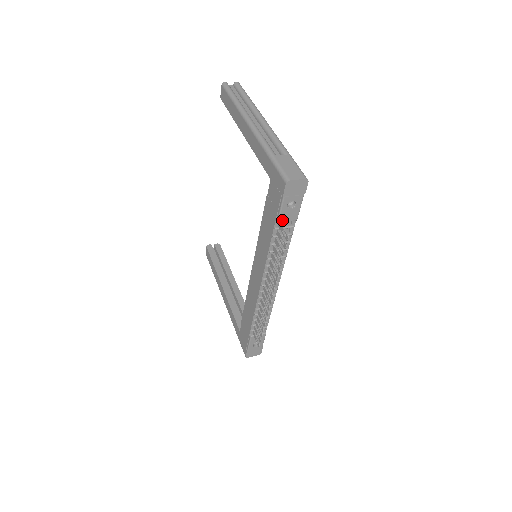
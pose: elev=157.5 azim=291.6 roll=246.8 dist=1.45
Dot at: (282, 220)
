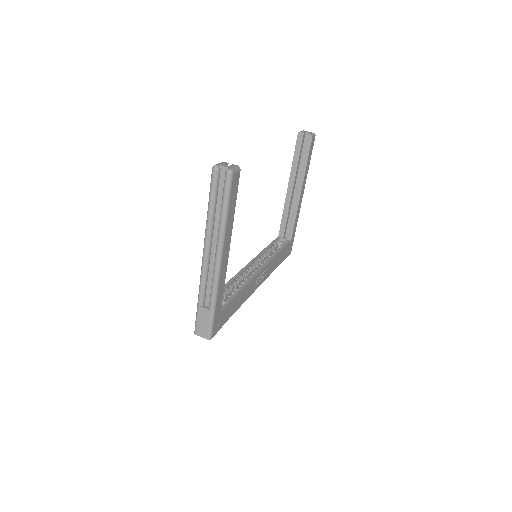
Dot at: occluded
